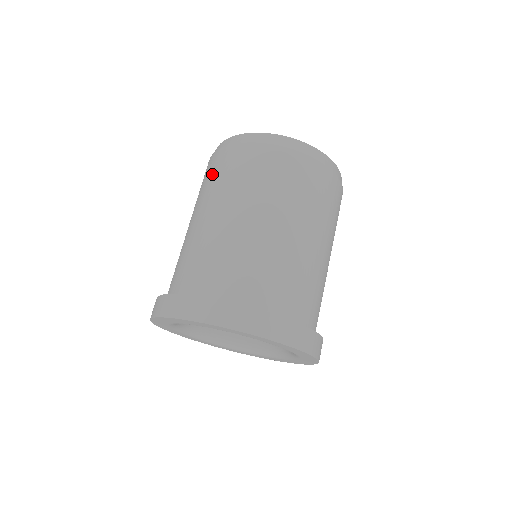
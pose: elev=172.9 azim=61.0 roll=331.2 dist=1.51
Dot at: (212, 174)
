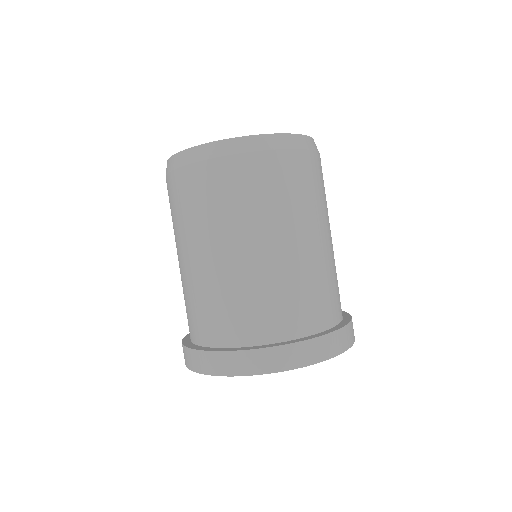
Dot at: occluded
